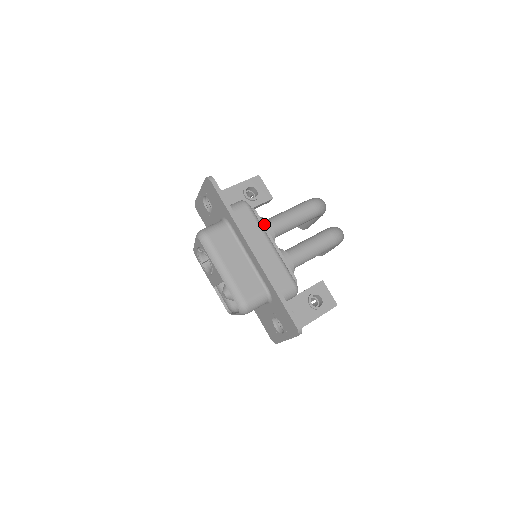
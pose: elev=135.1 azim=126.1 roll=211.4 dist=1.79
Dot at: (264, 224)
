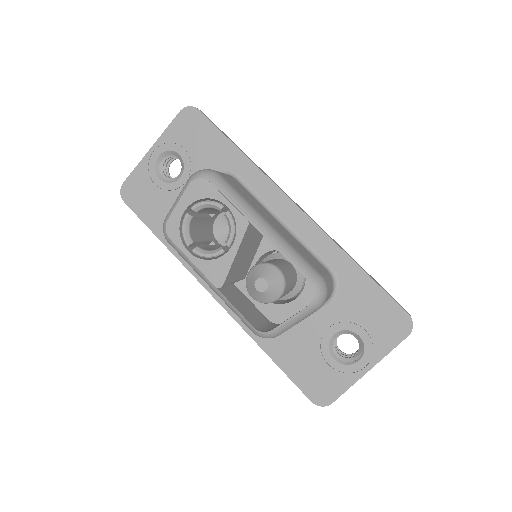
Dot at: occluded
